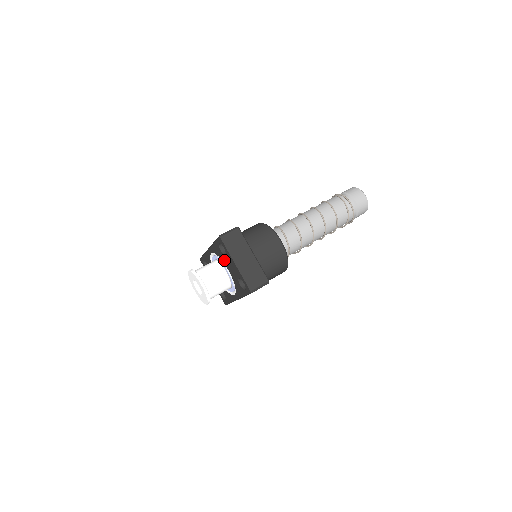
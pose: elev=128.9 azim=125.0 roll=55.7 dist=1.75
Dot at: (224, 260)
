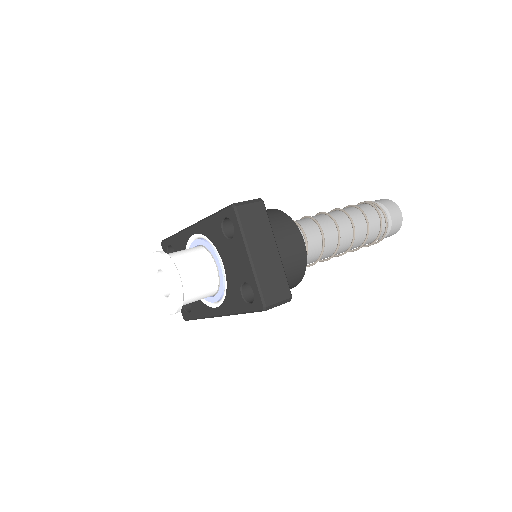
Dot at: (222, 248)
